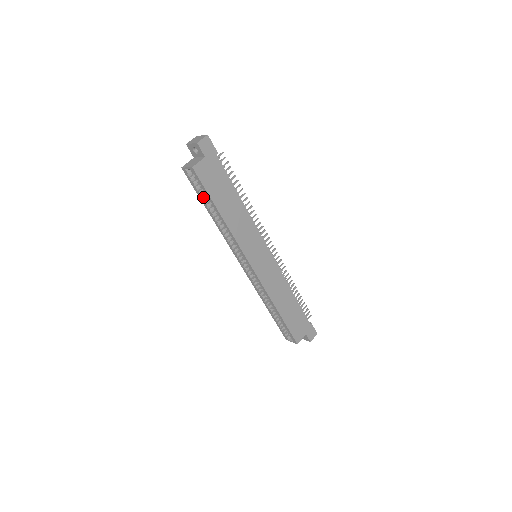
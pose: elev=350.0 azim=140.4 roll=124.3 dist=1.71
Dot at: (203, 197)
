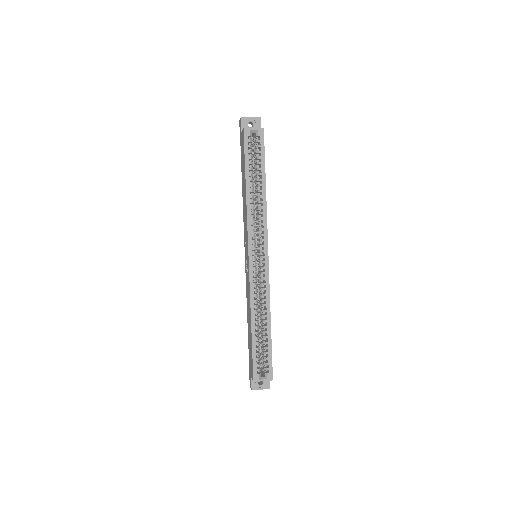
Dot at: (248, 166)
